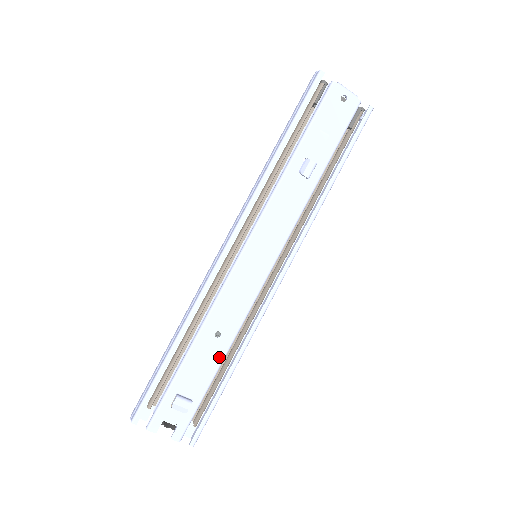
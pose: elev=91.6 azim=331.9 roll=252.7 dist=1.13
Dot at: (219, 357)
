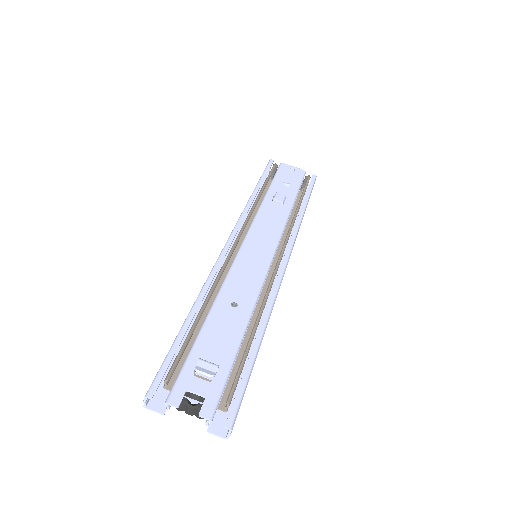
Dot at: (240, 325)
